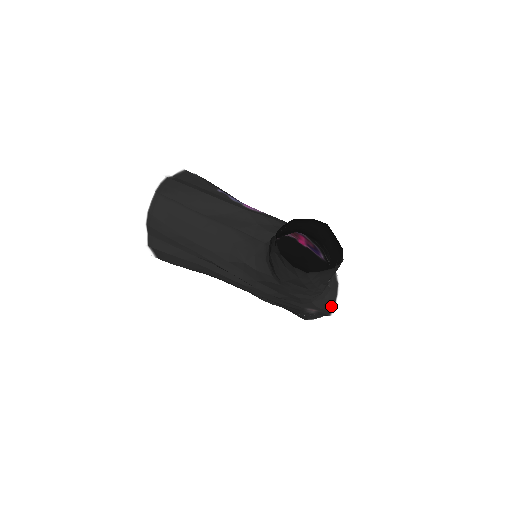
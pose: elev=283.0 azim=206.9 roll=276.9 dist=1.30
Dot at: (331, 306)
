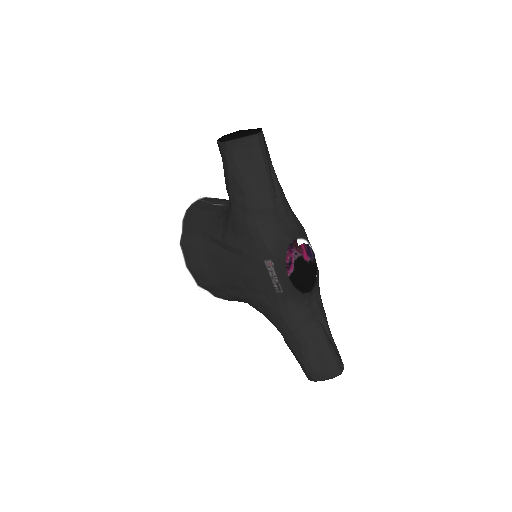
Dot at: (284, 251)
